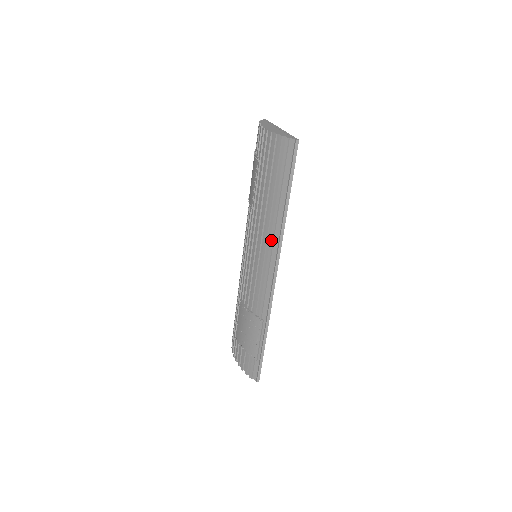
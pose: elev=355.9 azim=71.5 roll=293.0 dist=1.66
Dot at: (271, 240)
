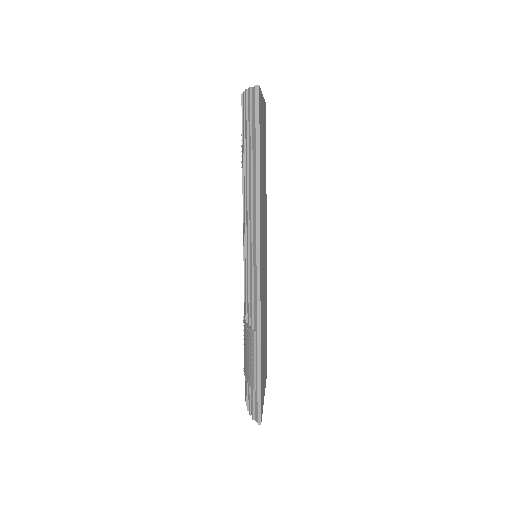
Dot at: (250, 219)
